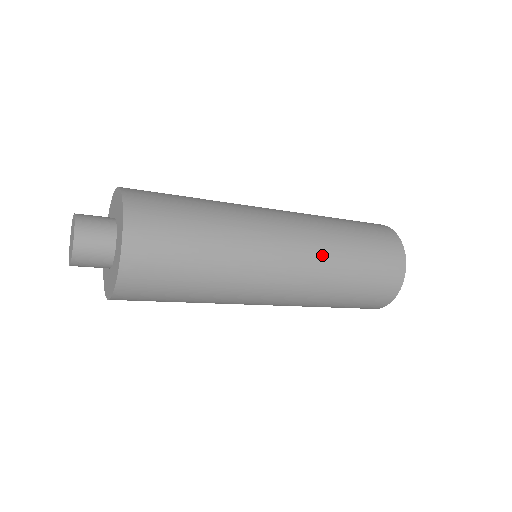
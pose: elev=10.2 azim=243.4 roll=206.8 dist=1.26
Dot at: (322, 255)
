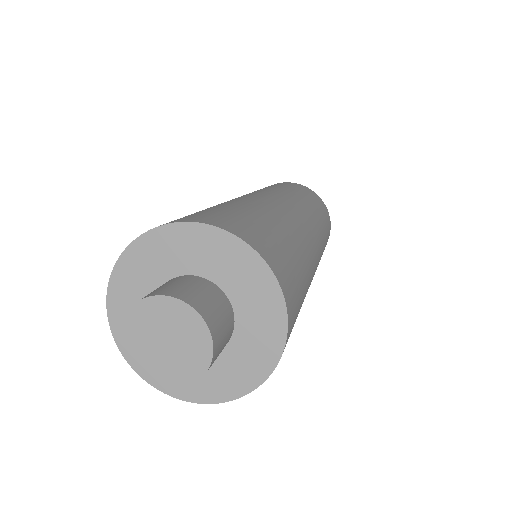
Dot at: occluded
